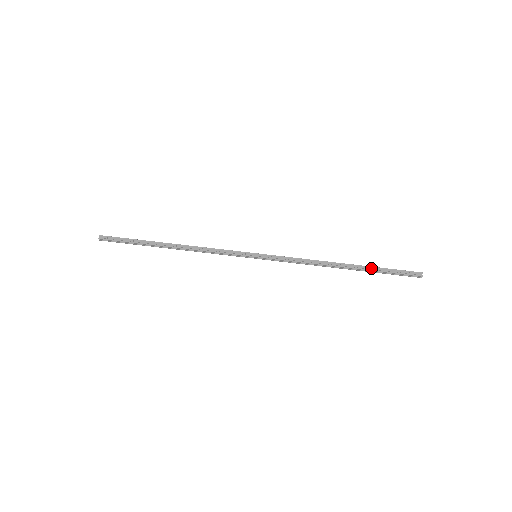
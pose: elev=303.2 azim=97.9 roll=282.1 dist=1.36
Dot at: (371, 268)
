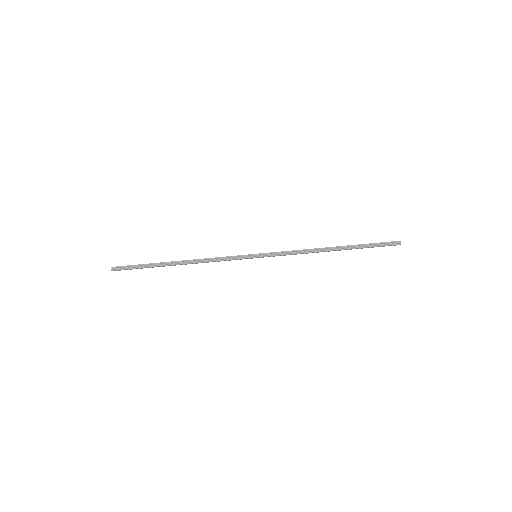
Dot at: (357, 246)
